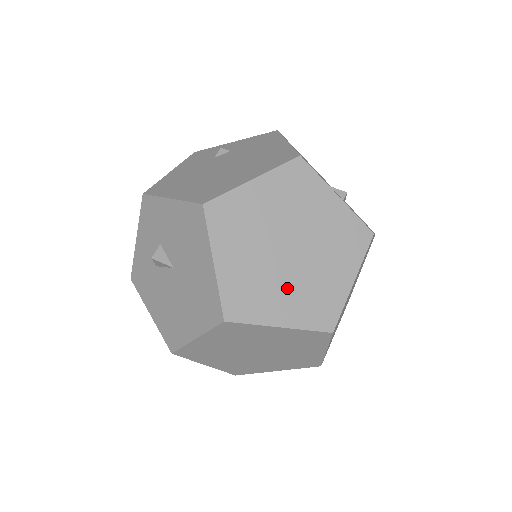
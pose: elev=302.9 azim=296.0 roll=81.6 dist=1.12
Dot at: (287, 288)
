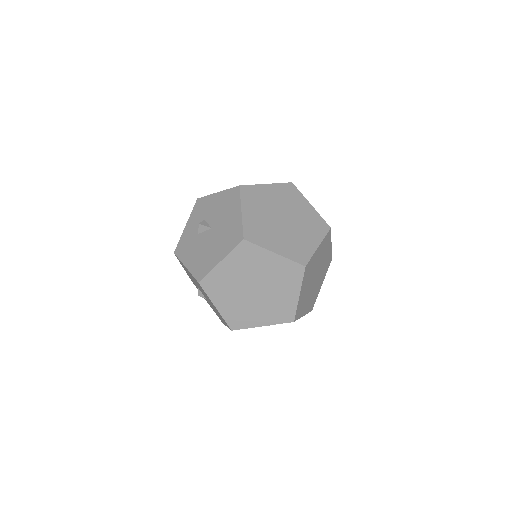
Dot at: (280, 236)
